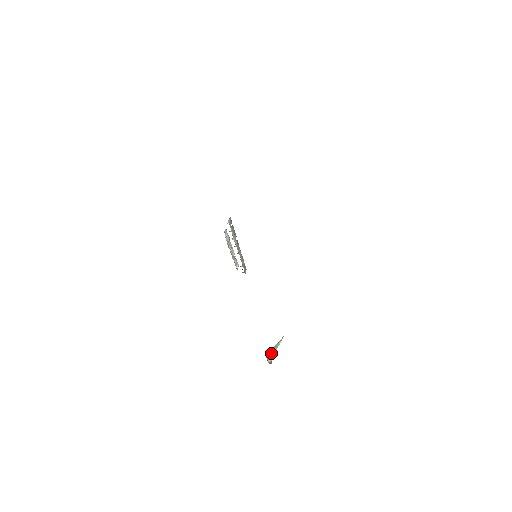
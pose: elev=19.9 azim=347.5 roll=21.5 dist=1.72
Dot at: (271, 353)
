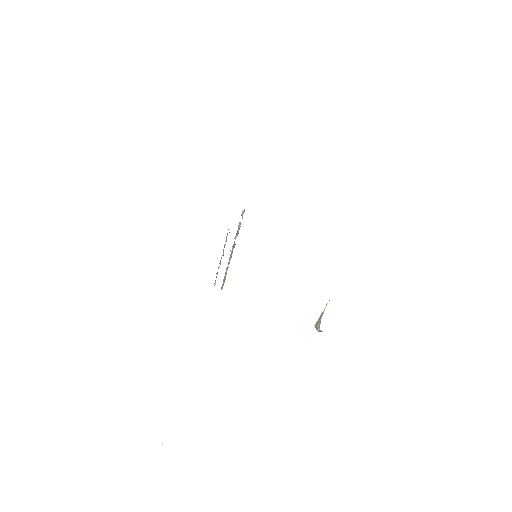
Dot at: (317, 323)
